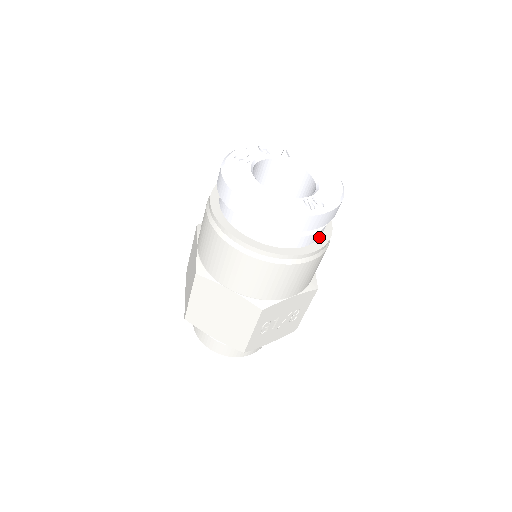
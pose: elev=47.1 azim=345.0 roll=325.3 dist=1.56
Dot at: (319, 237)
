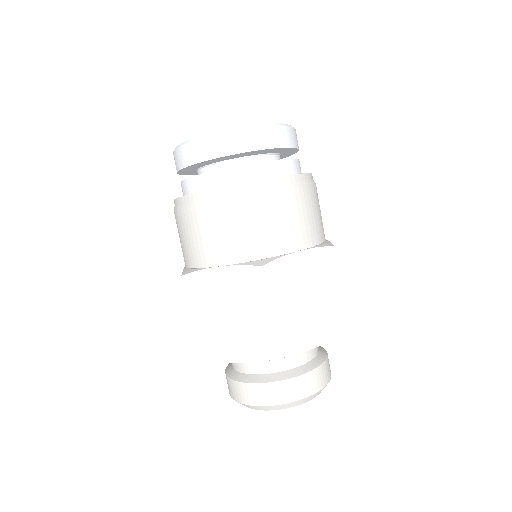
Dot at: occluded
